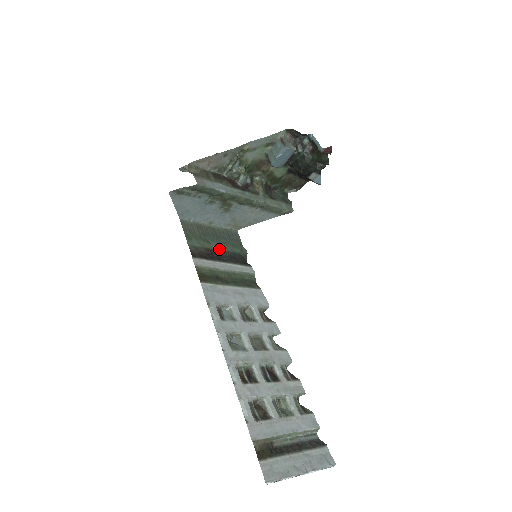
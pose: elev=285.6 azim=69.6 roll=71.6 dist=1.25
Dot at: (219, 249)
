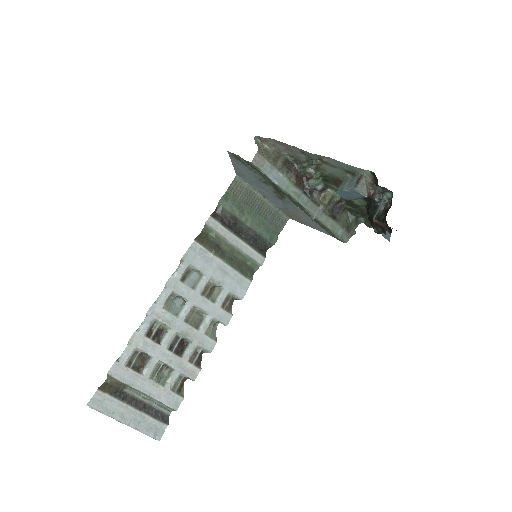
Dot at: (247, 224)
